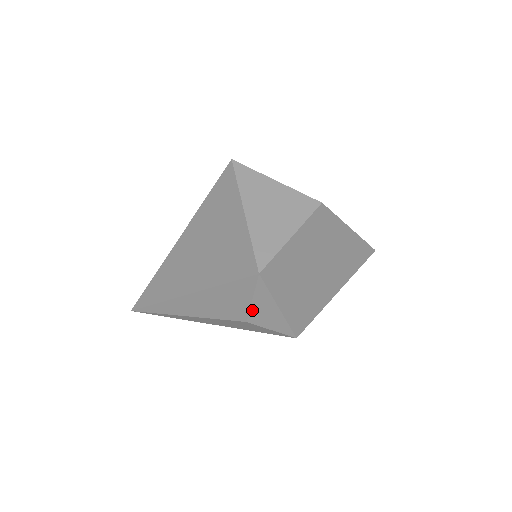
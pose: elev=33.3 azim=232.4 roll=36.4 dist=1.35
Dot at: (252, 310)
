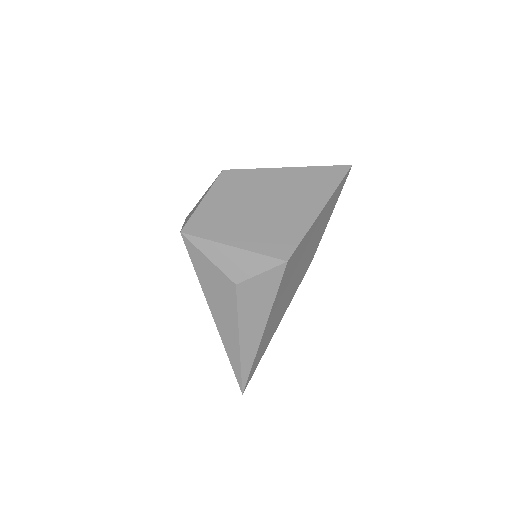
Dot at: (222, 269)
